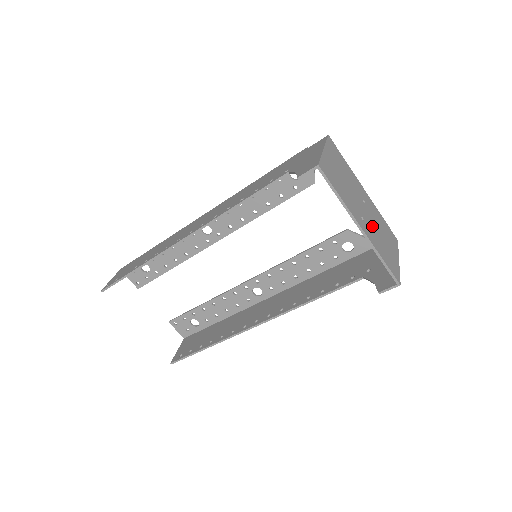
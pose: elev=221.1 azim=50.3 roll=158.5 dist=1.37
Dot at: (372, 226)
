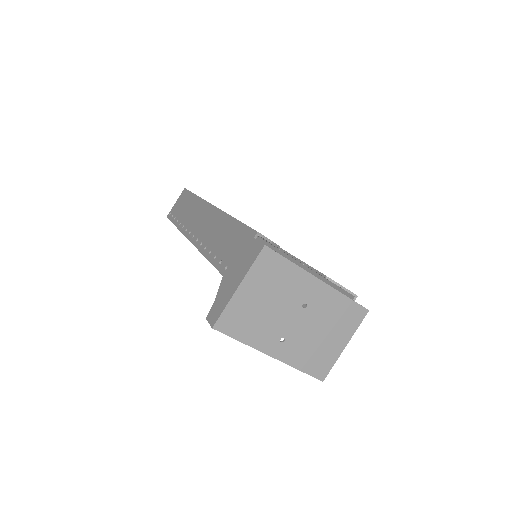
Dot at: (303, 335)
